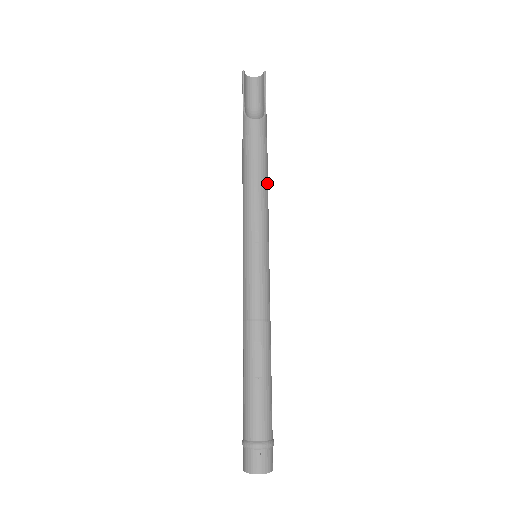
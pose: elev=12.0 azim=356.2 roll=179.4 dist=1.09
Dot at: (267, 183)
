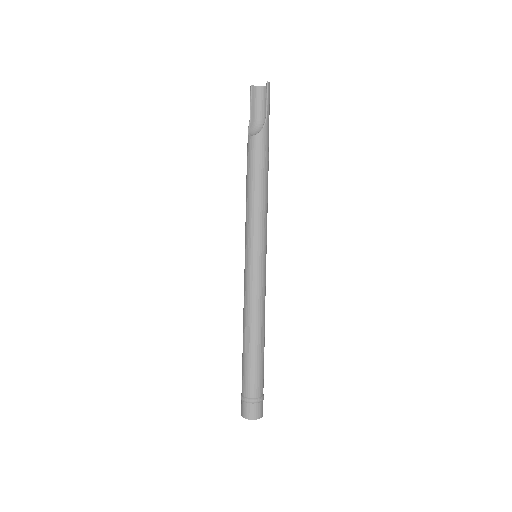
Dot at: (262, 193)
